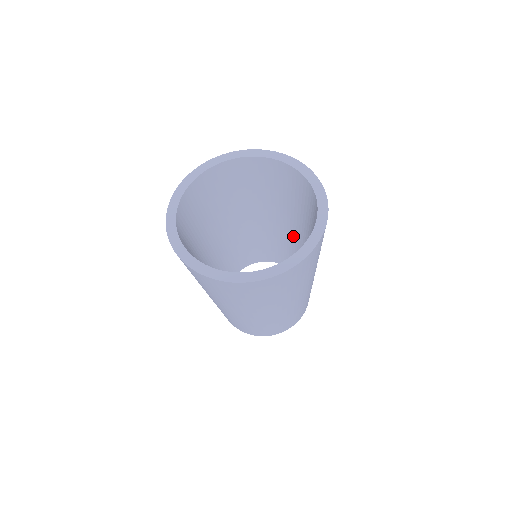
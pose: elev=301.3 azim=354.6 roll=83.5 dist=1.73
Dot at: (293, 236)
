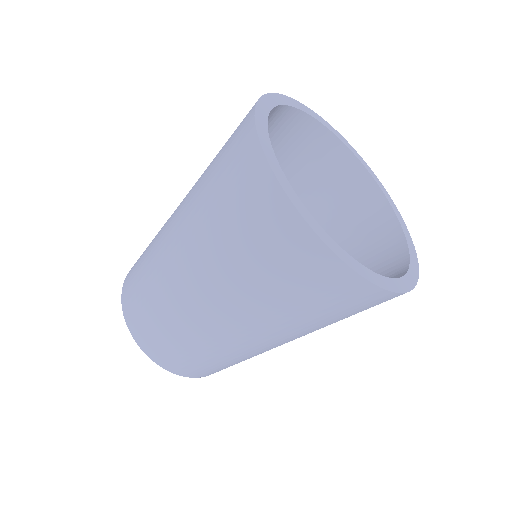
Dot at: occluded
